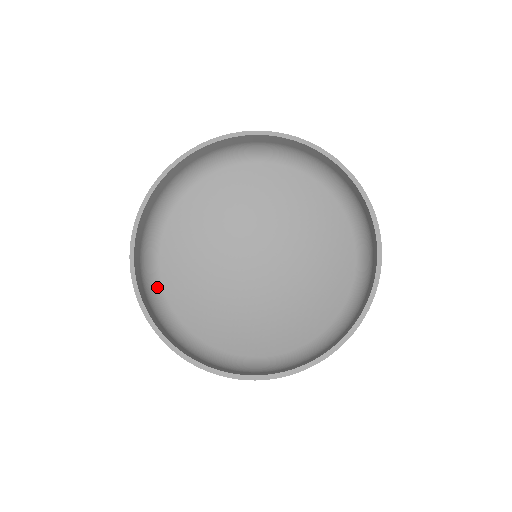
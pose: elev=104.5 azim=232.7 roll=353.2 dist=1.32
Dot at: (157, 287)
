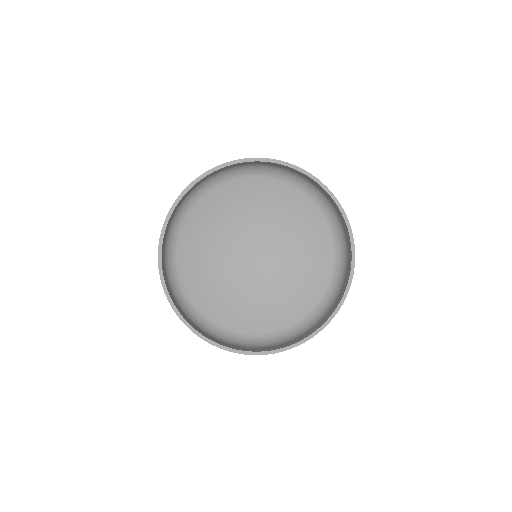
Dot at: (201, 318)
